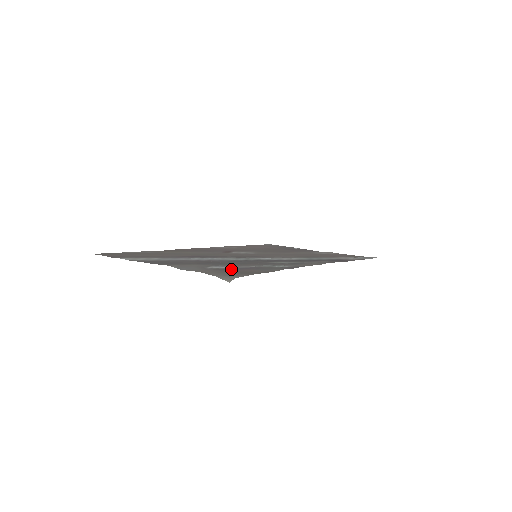
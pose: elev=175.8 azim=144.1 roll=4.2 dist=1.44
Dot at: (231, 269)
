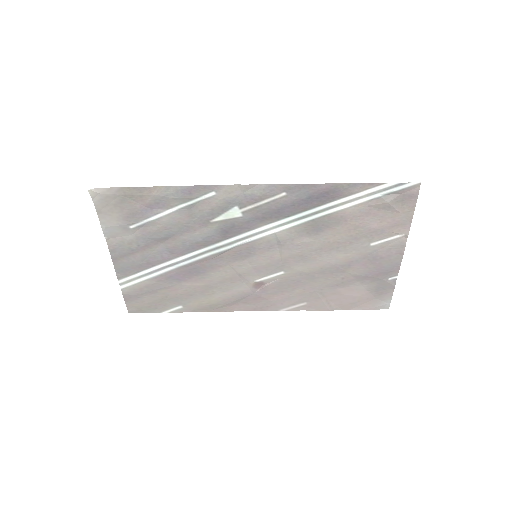
Dot at: (138, 214)
